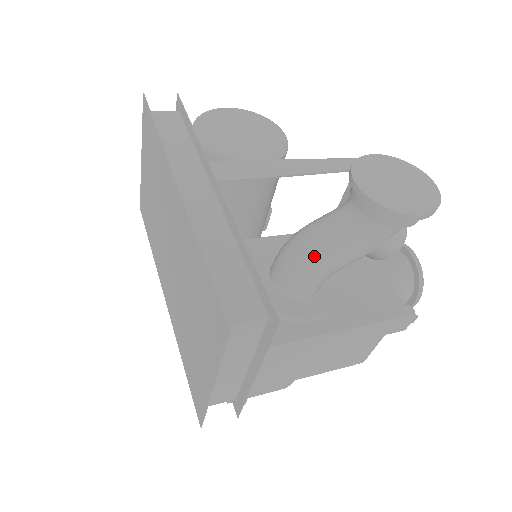
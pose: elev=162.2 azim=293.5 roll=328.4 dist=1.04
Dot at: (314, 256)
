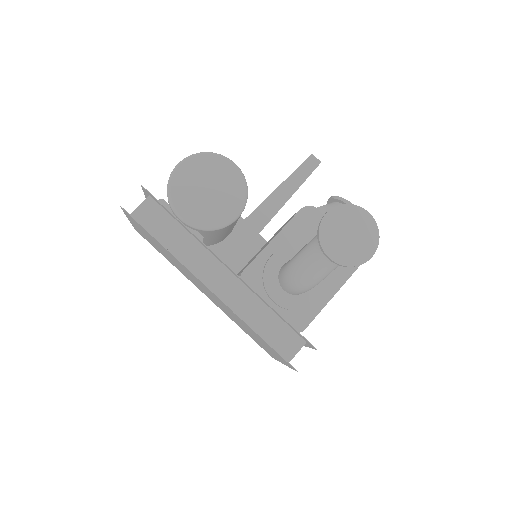
Dot at: (311, 284)
